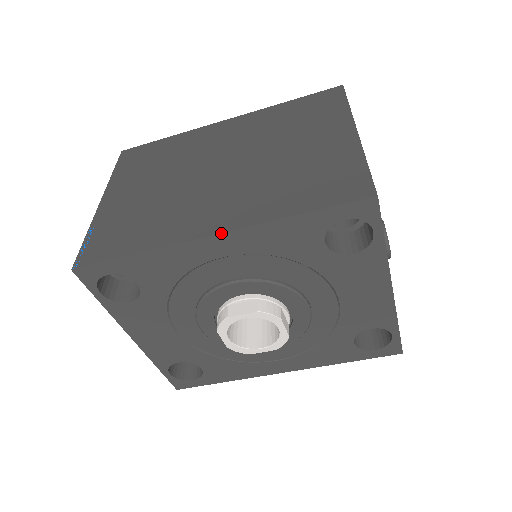
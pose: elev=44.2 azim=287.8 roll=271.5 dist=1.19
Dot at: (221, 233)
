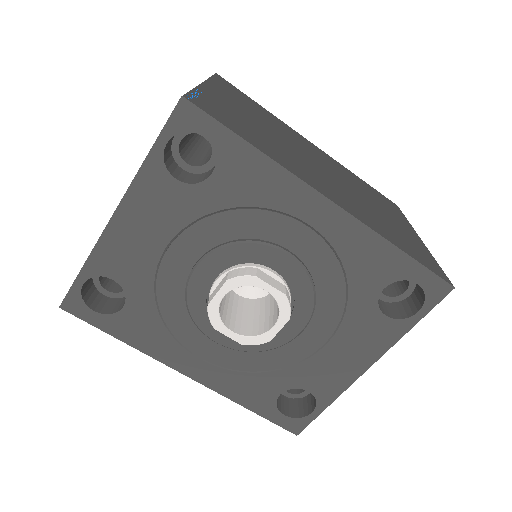
Dot at: (339, 205)
